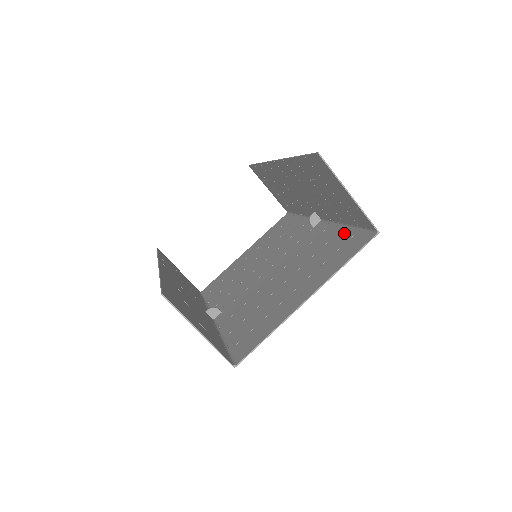
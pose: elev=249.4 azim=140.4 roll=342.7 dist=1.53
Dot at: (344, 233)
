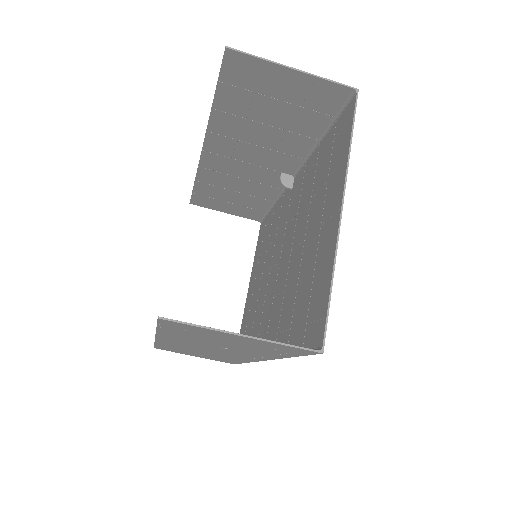
Dot at: (324, 143)
